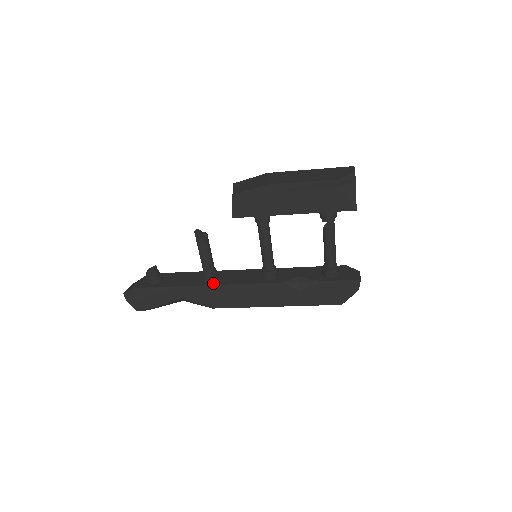
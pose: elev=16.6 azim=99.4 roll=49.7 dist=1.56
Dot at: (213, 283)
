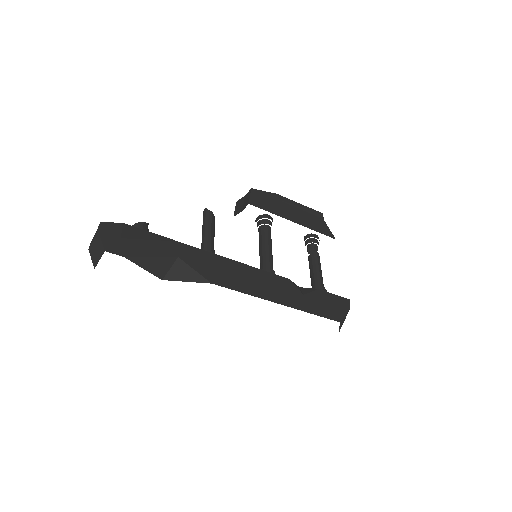
Dot at: (217, 256)
